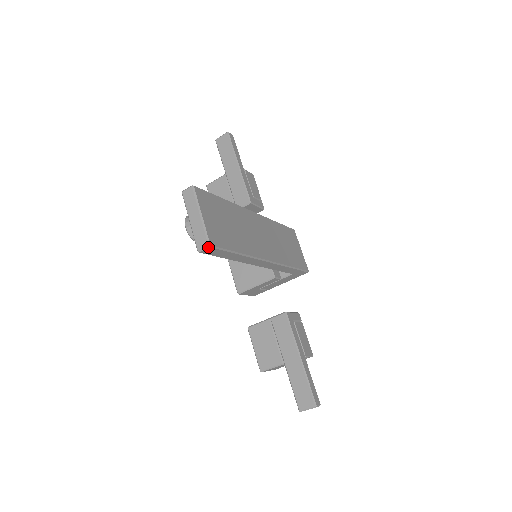
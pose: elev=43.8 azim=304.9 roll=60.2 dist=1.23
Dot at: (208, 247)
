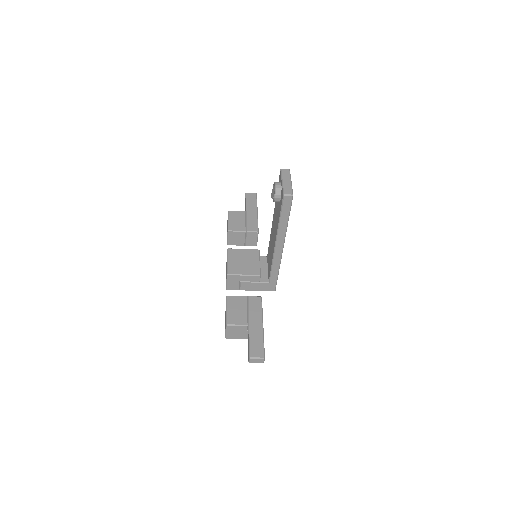
Dot at: (292, 195)
